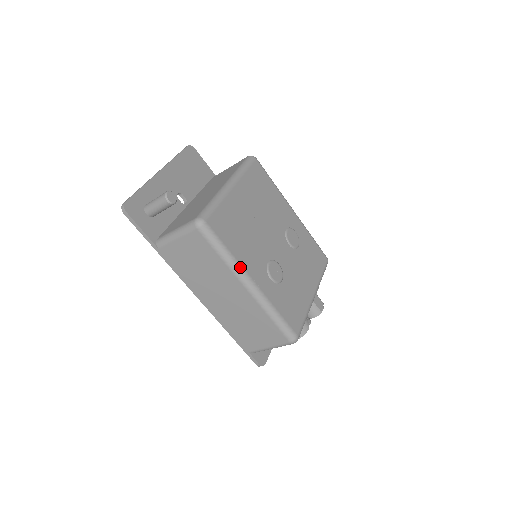
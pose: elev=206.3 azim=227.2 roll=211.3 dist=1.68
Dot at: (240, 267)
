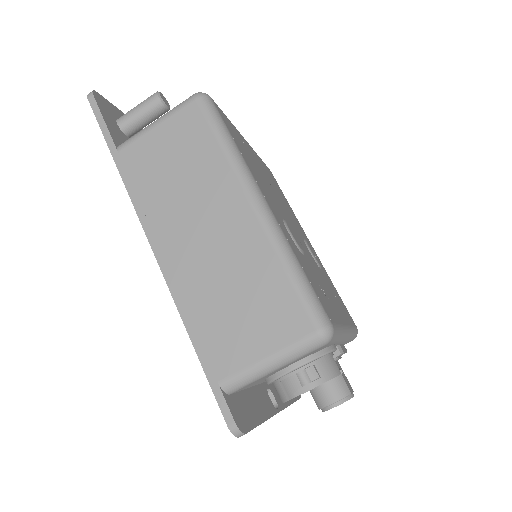
Dot at: (248, 169)
